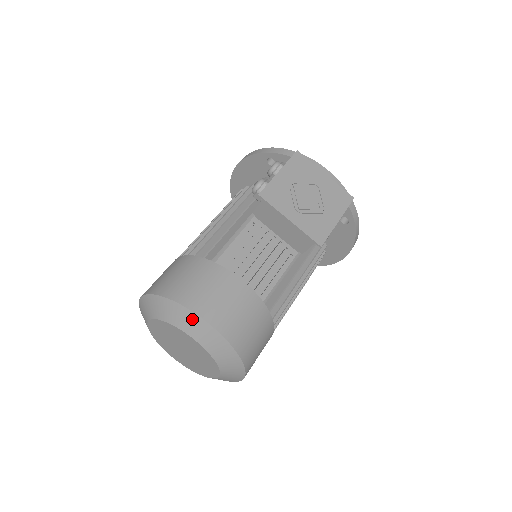
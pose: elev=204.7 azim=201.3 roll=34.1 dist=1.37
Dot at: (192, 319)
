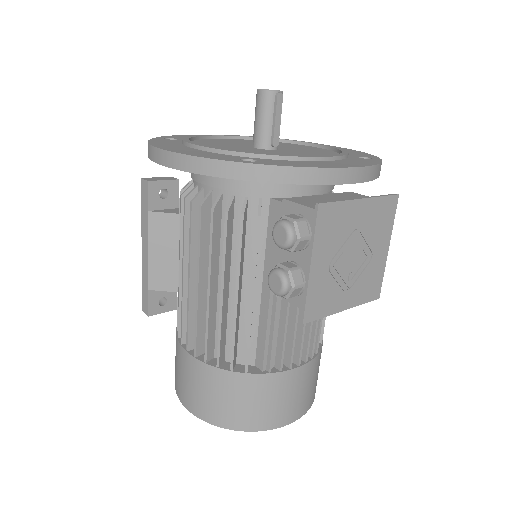
Dot at: occluded
